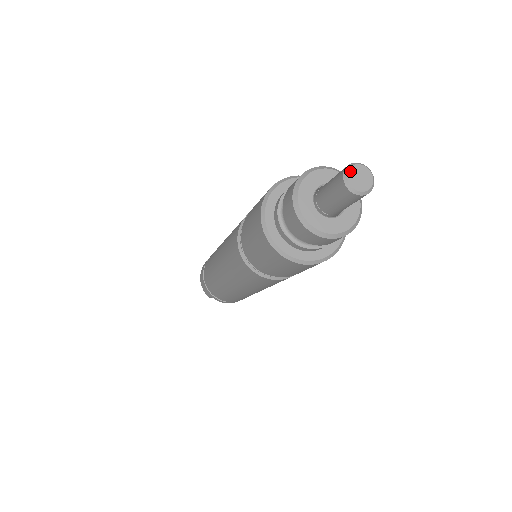
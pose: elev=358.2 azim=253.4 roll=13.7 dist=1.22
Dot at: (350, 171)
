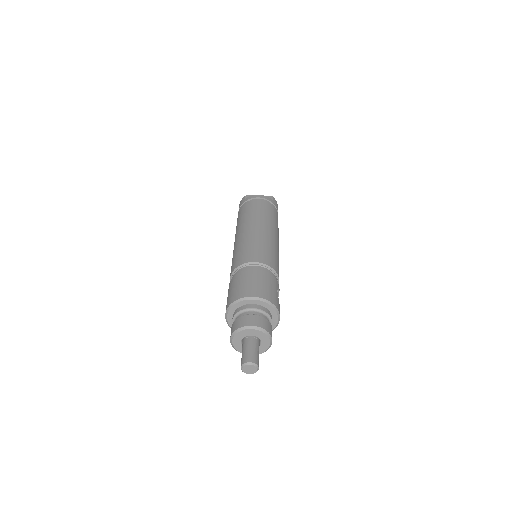
Dot at: (244, 367)
